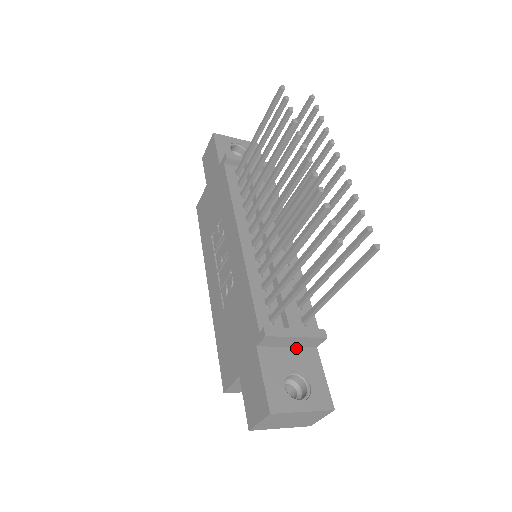
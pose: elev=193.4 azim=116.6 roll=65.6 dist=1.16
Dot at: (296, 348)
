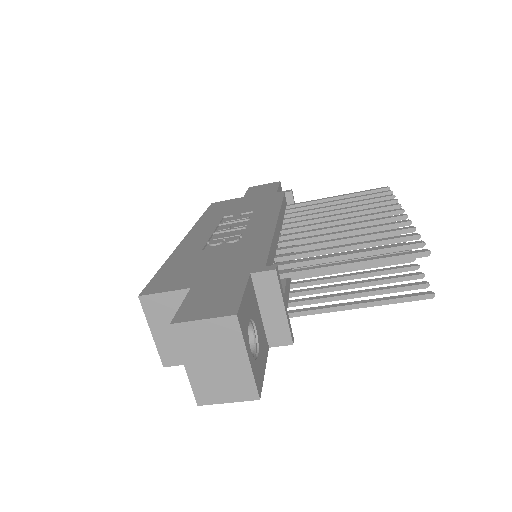
Dot at: (262, 322)
